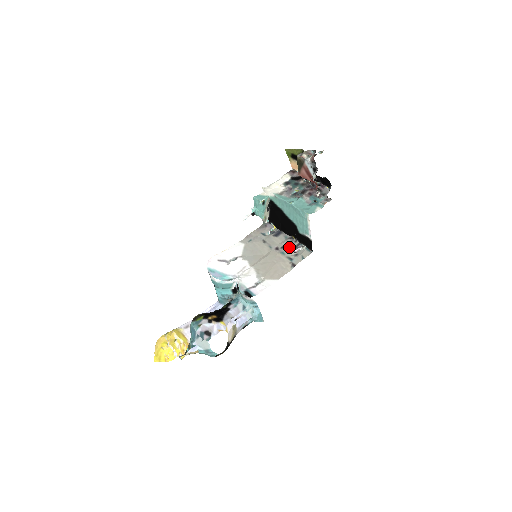
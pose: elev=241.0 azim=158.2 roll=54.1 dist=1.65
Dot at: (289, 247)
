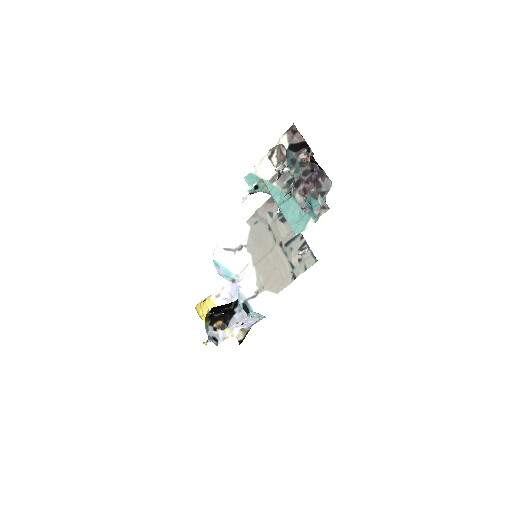
Dot at: (293, 247)
